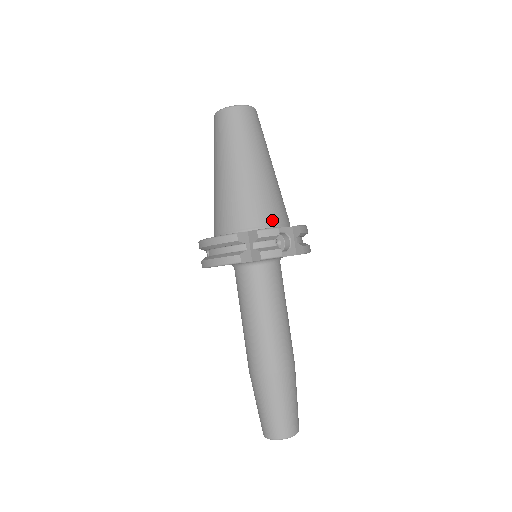
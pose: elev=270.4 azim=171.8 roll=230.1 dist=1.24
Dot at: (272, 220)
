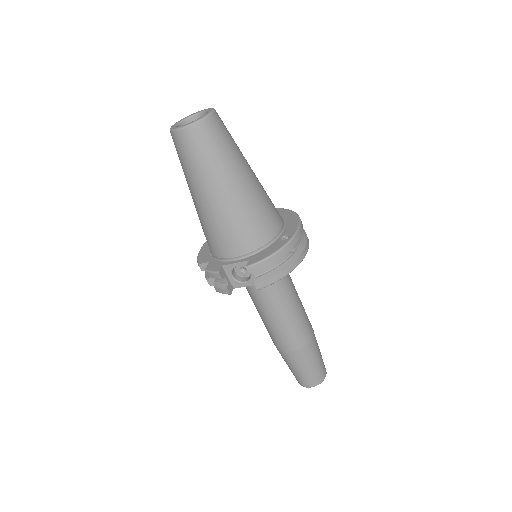
Dot at: (228, 253)
